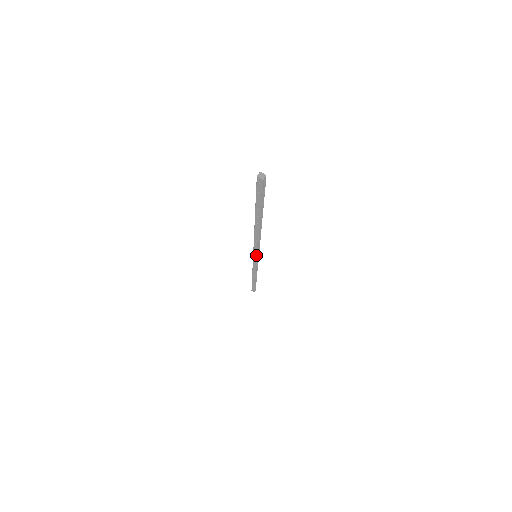
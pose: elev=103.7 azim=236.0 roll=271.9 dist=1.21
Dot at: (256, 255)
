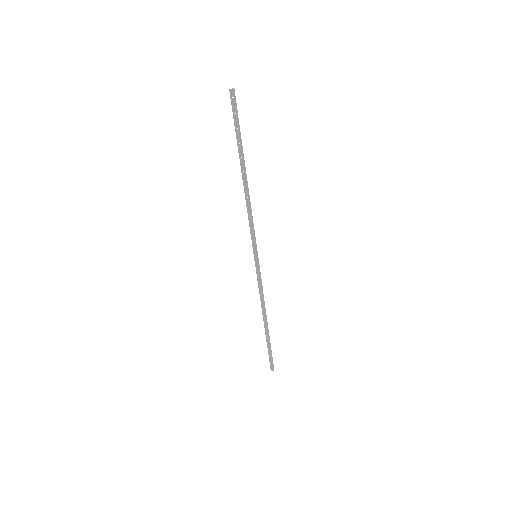
Dot at: (256, 248)
